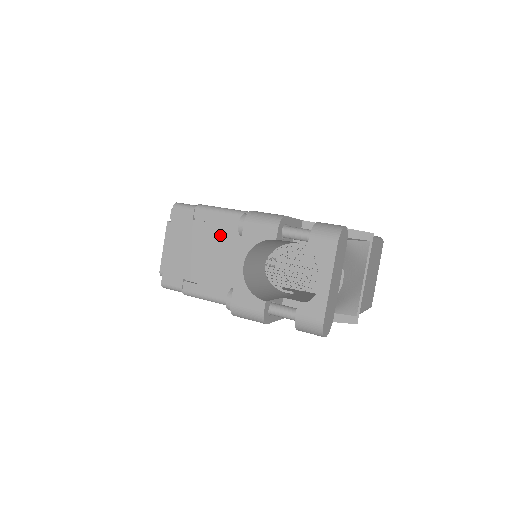
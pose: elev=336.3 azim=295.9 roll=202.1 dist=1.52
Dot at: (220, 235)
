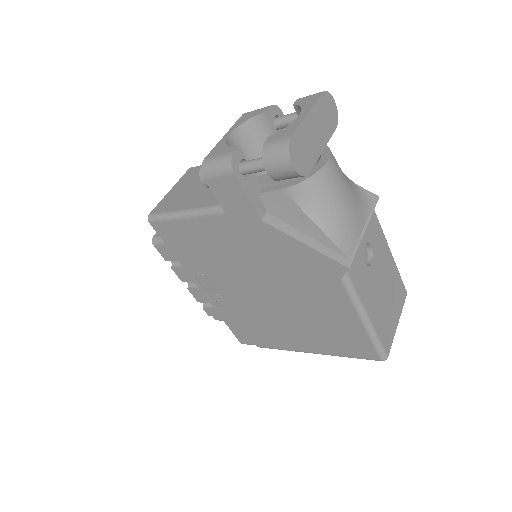
Dot at: occluded
